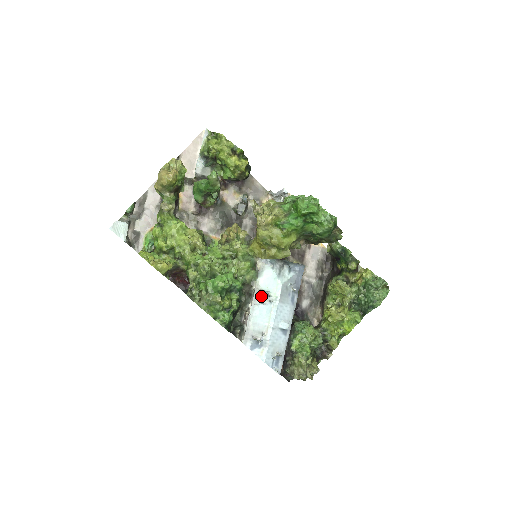
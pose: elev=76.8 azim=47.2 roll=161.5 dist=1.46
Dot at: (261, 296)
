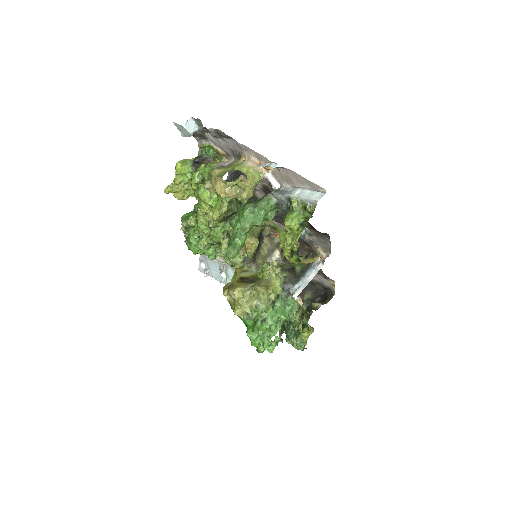
Dot at: (222, 271)
